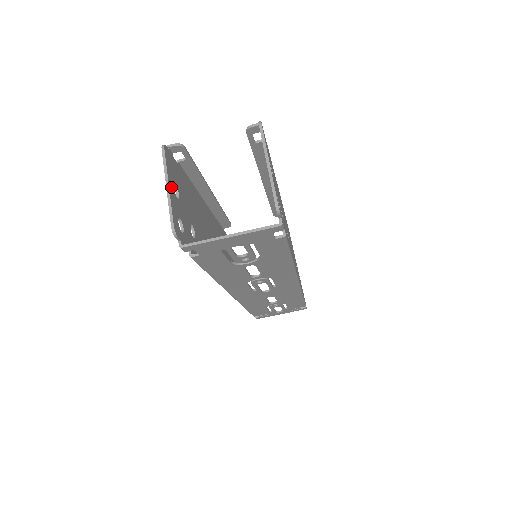
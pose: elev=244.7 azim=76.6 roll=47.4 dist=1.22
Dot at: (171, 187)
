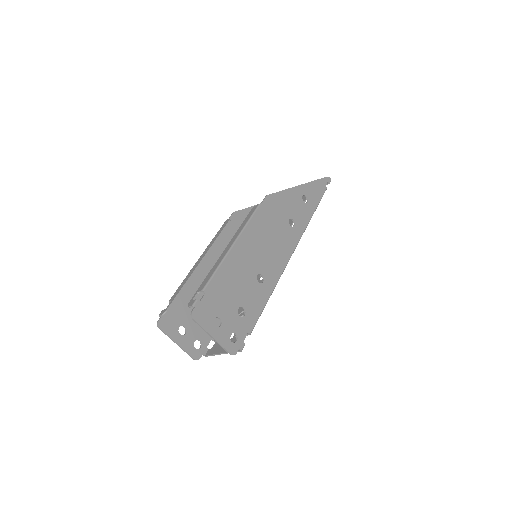
Dot at: (178, 339)
